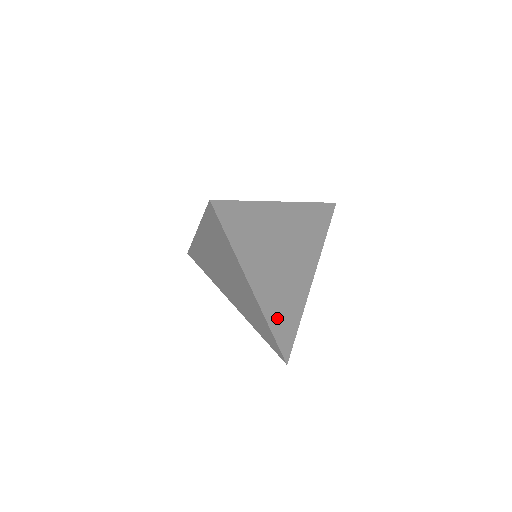
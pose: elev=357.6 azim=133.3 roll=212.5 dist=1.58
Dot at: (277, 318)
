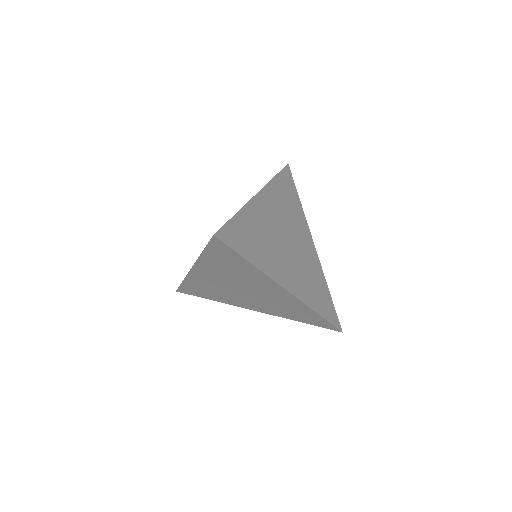
Dot at: (315, 299)
